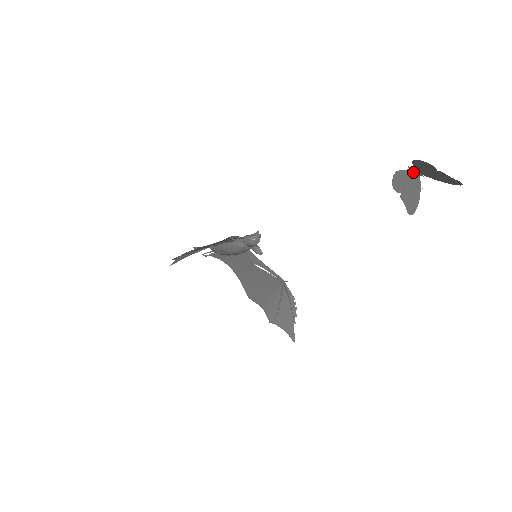
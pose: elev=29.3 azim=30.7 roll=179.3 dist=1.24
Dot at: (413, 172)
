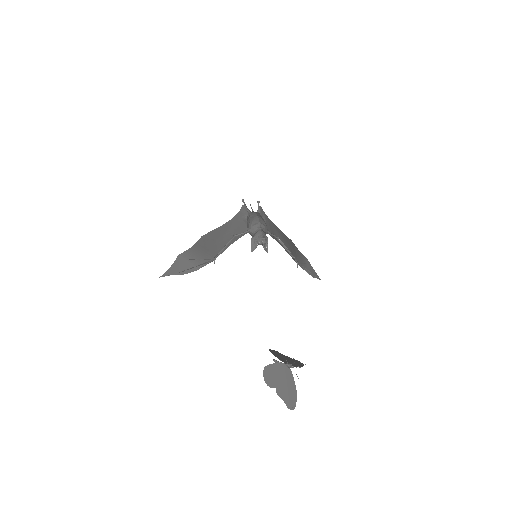
Dot at: (283, 361)
